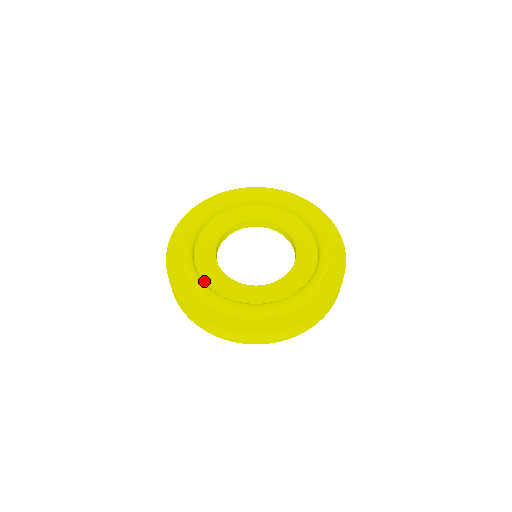
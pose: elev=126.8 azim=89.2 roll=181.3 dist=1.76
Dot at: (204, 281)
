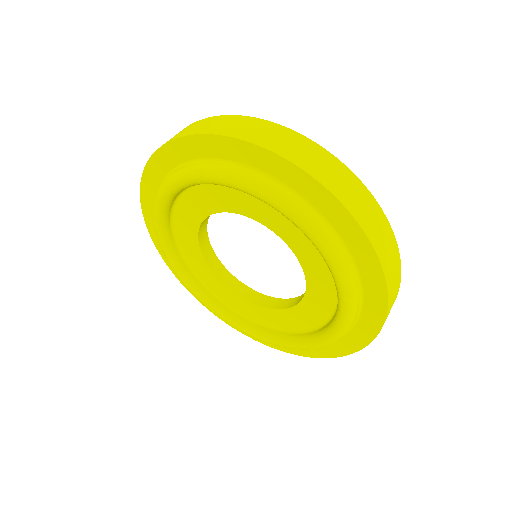
Dot at: (173, 228)
